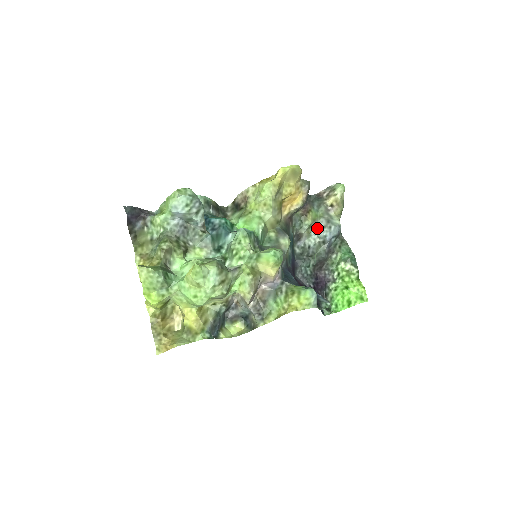
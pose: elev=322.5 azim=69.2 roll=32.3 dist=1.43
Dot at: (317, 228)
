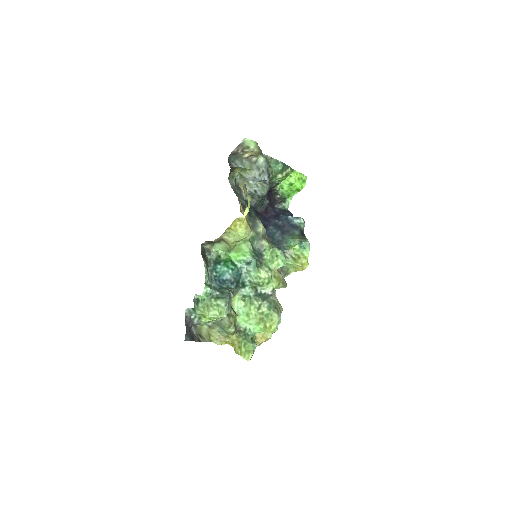
Dot at: (254, 179)
